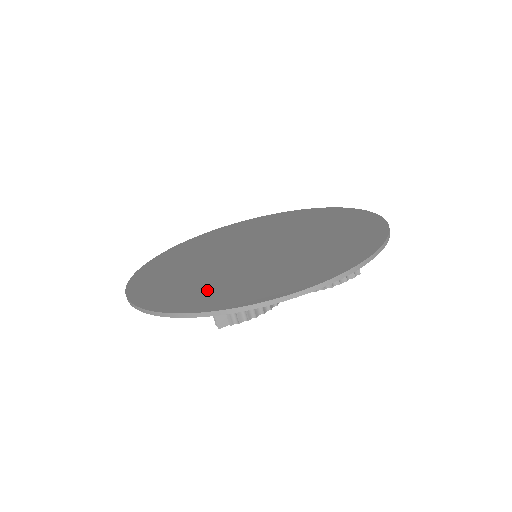
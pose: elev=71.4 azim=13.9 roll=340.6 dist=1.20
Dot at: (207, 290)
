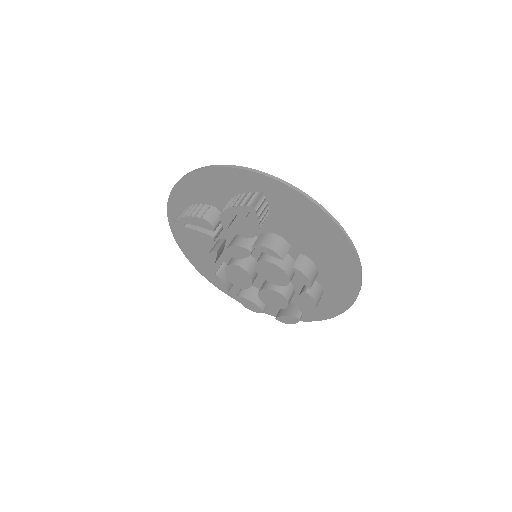
Dot at: occluded
